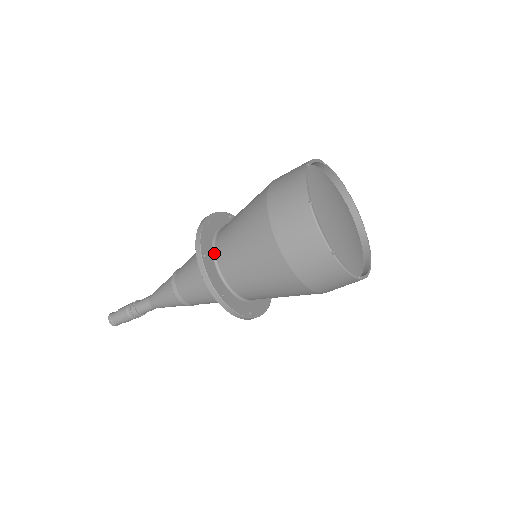
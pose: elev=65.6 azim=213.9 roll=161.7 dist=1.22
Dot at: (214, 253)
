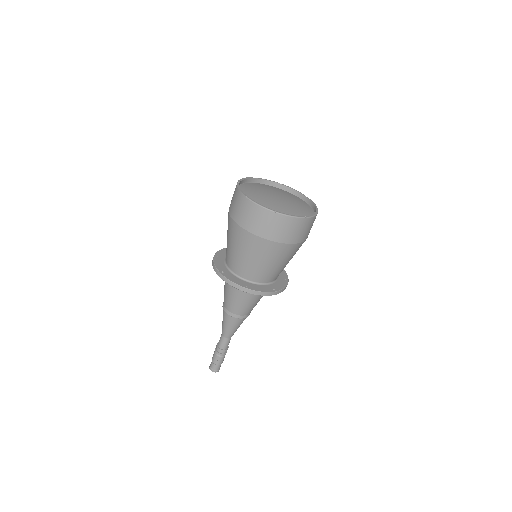
Dot at: (228, 269)
